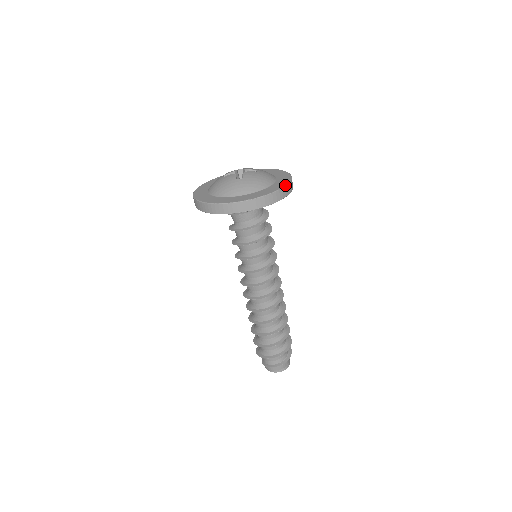
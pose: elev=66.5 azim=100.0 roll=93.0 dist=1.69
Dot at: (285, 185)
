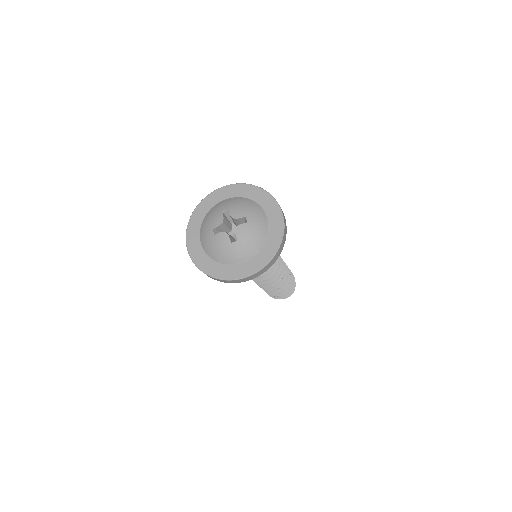
Dot at: (282, 239)
